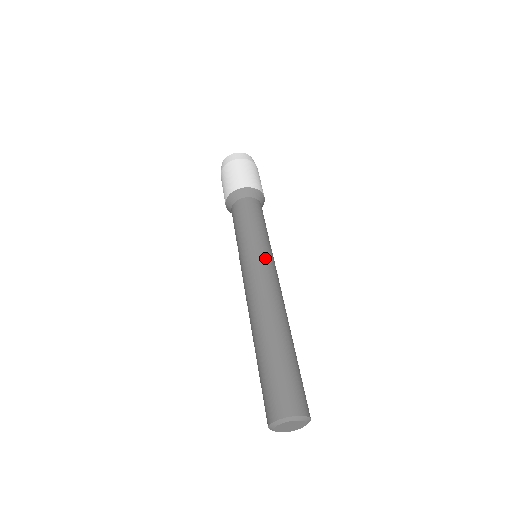
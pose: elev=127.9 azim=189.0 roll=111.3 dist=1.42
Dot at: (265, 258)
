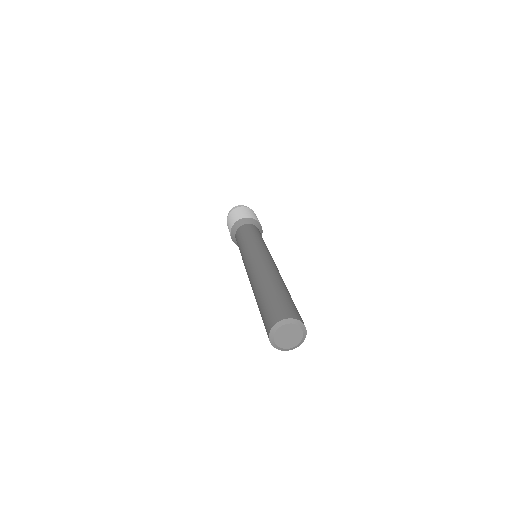
Dot at: (251, 251)
